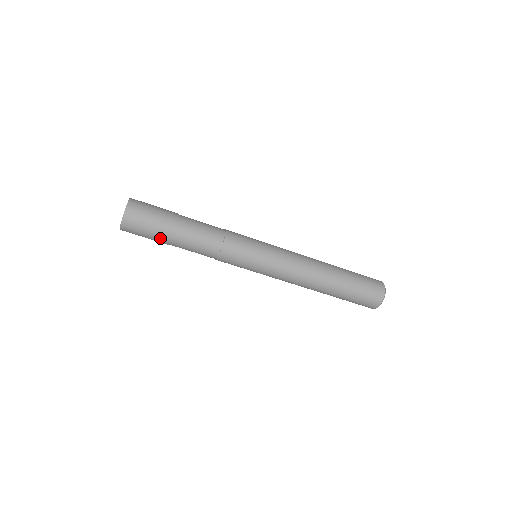
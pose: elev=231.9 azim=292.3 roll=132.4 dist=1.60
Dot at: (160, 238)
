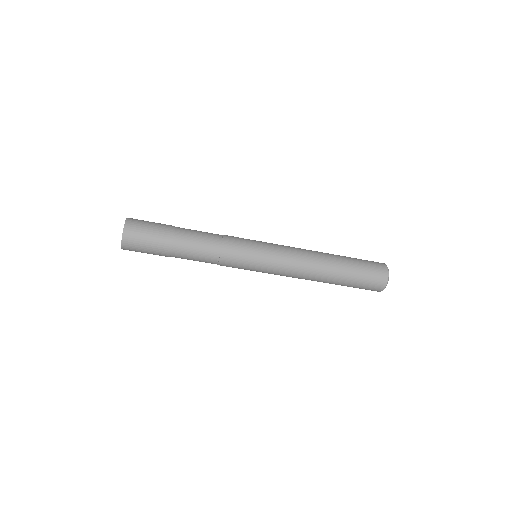
Dot at: (160, 251)
